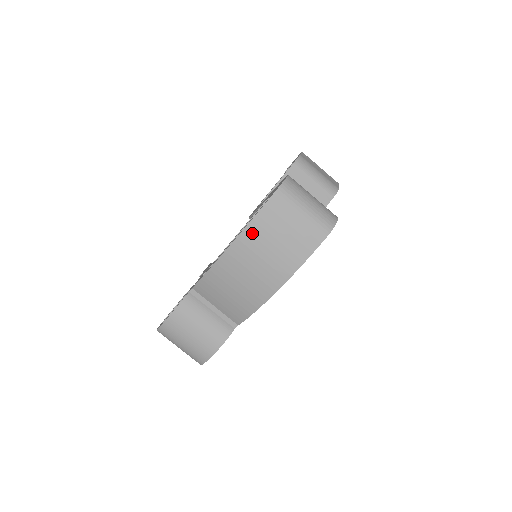
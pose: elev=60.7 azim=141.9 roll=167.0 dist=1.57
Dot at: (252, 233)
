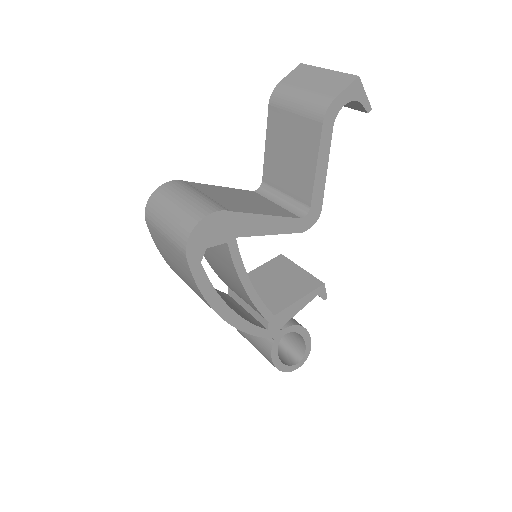
Dot at: (169, 264)
